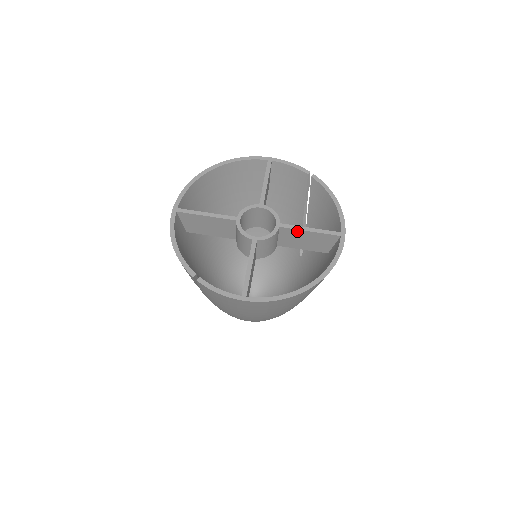
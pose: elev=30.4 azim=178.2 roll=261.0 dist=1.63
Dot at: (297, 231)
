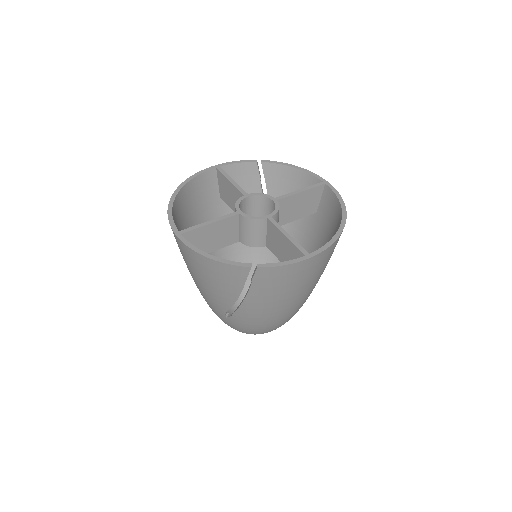
Dot at: (291, 198)
